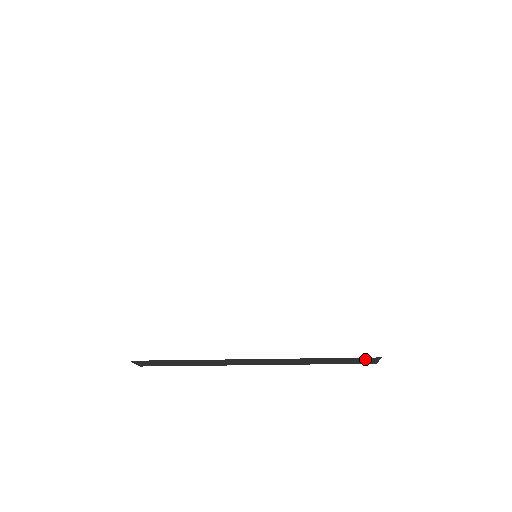
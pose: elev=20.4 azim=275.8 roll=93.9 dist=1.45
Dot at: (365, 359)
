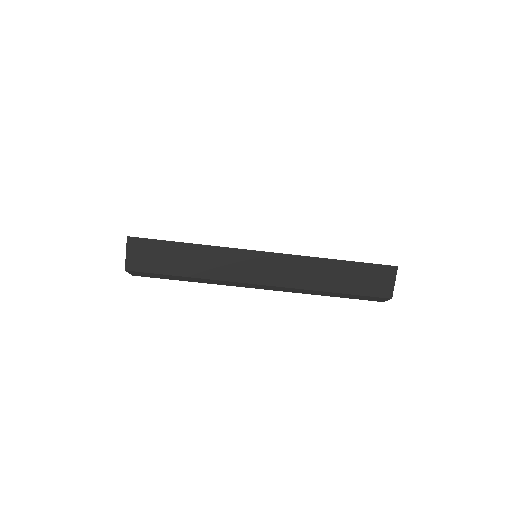
Dot at: (381, 274)
